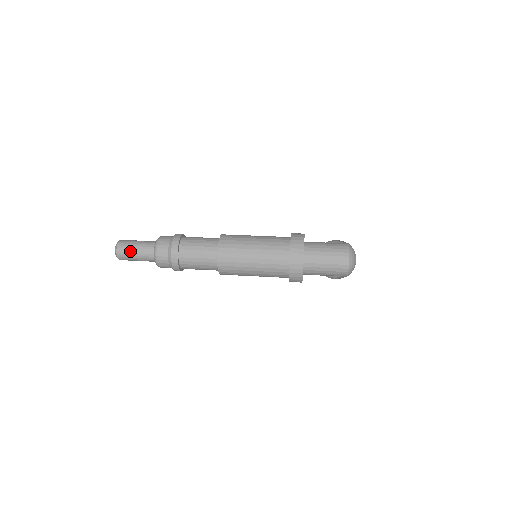
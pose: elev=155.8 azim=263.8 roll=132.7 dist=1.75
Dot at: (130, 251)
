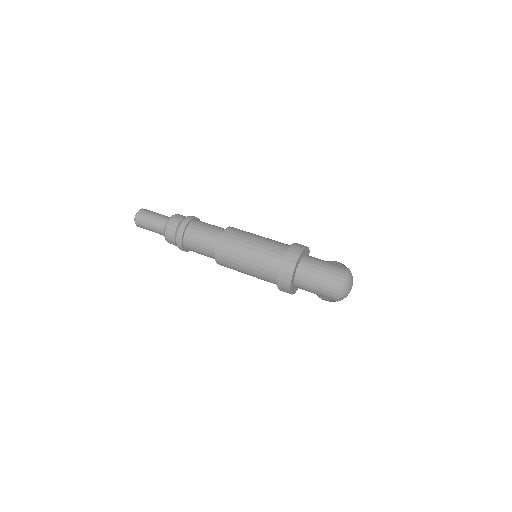
Dot at: (146, 227)
